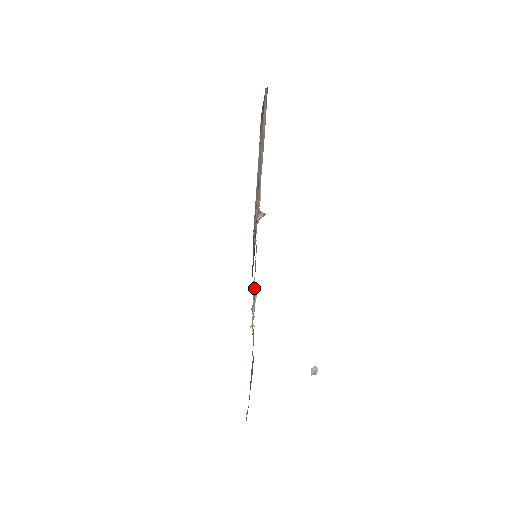
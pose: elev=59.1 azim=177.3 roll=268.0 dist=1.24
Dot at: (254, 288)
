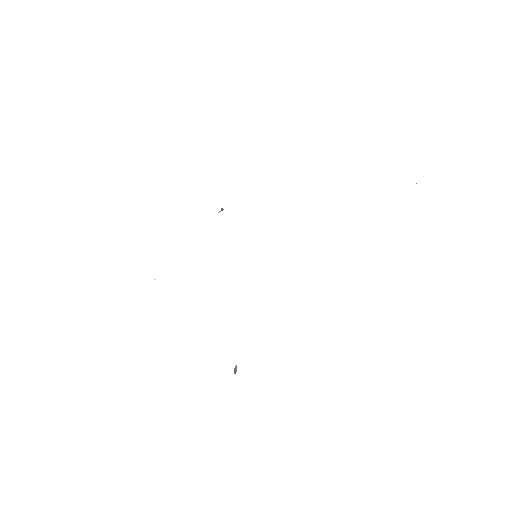
Dot at: occluded
